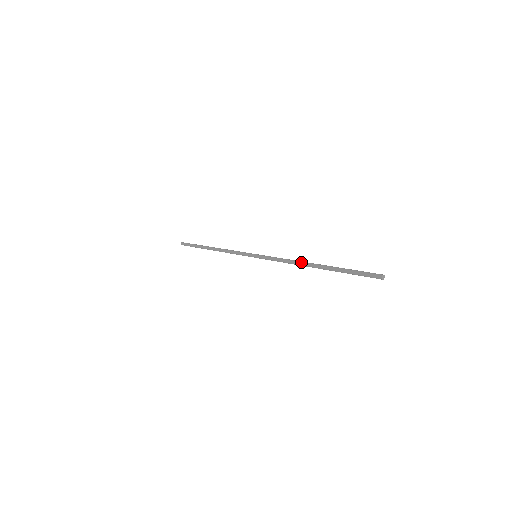
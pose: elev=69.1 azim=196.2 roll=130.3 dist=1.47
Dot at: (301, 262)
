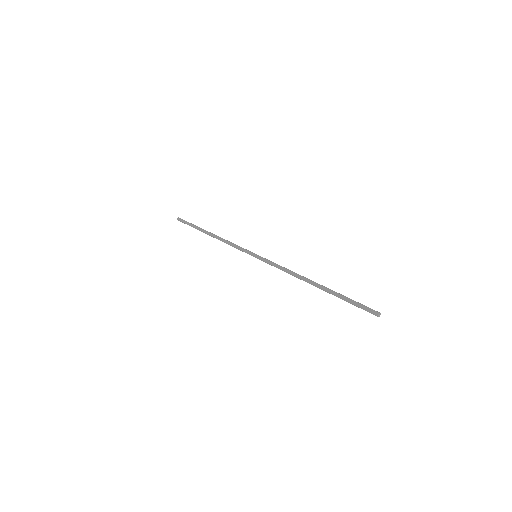
Dot at: (303, 276)
